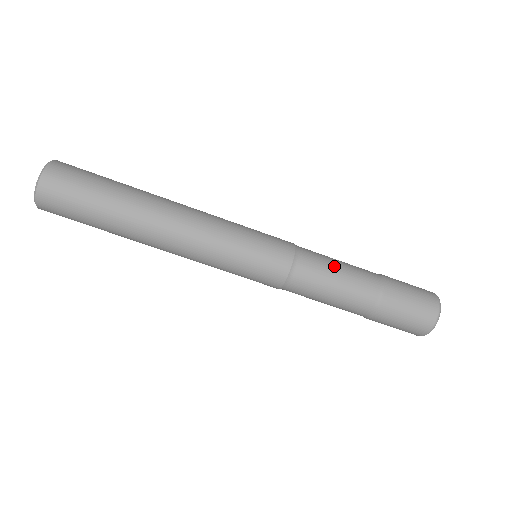
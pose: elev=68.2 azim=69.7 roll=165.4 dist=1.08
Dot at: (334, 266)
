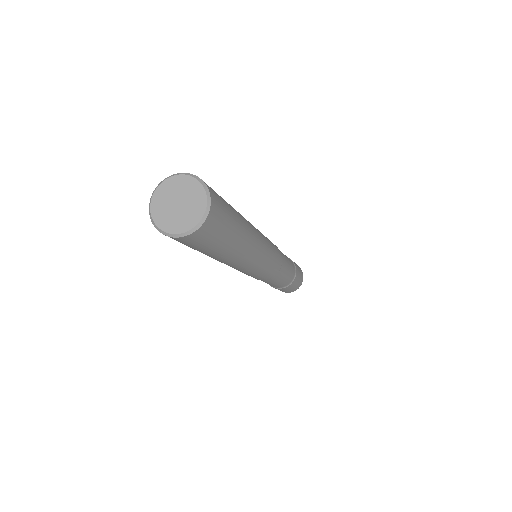
Dot at: (288, 263)
